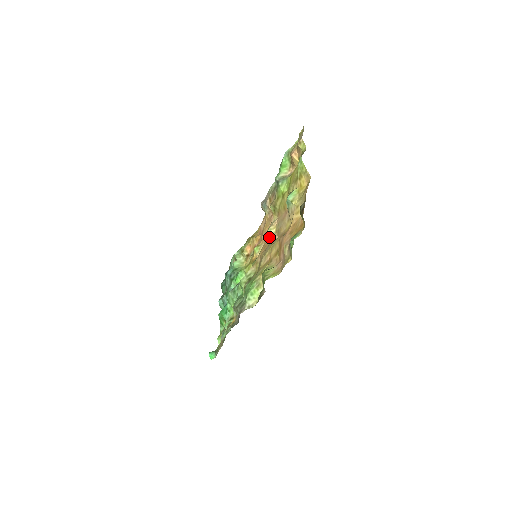
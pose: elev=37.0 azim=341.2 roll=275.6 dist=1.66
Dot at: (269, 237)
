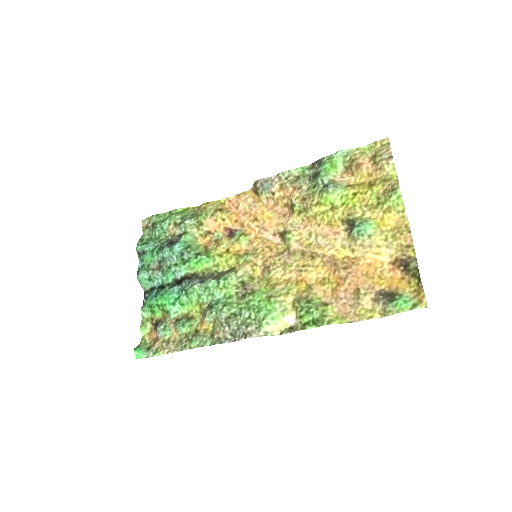
Dot at: (276, 236)
